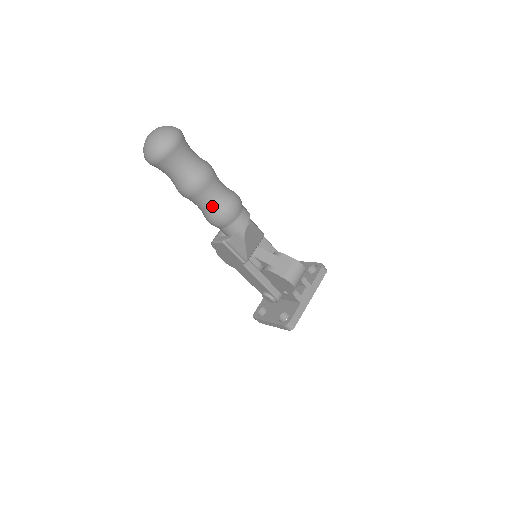
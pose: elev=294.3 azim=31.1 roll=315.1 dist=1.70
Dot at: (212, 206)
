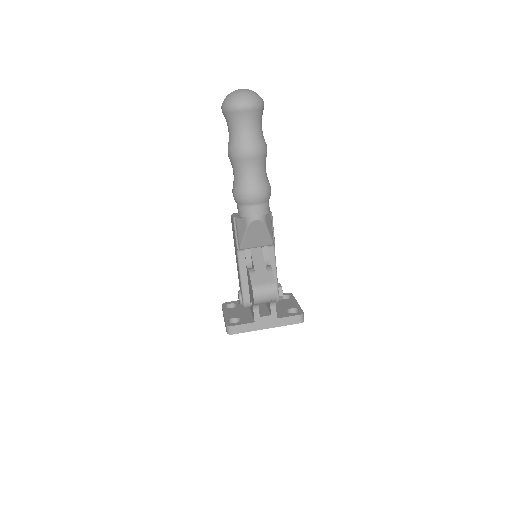
Dot at: (240, 179)
